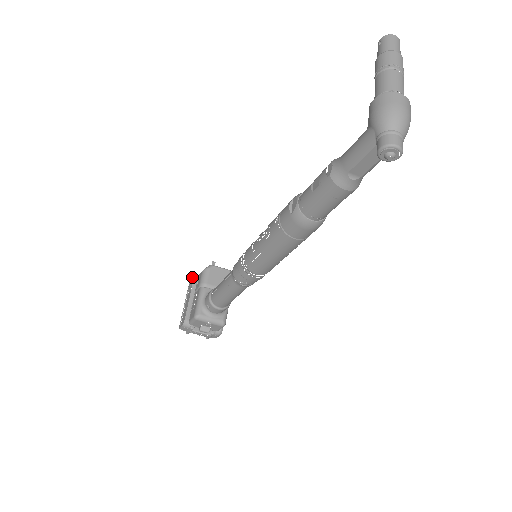
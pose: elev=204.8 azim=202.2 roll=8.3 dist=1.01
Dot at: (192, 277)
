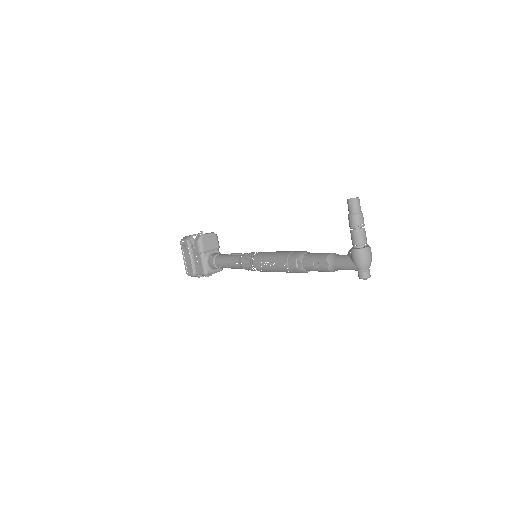
Dot at: (184, 240)
